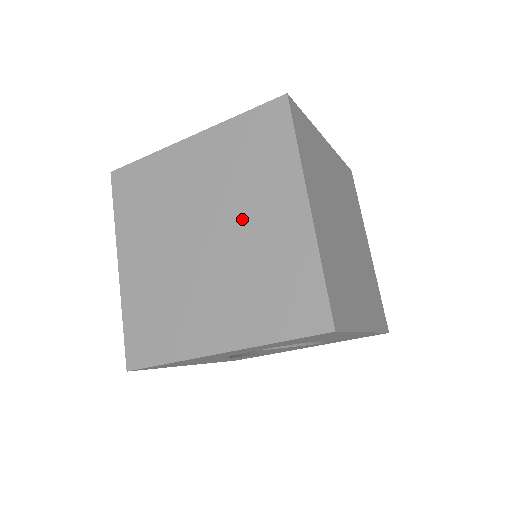
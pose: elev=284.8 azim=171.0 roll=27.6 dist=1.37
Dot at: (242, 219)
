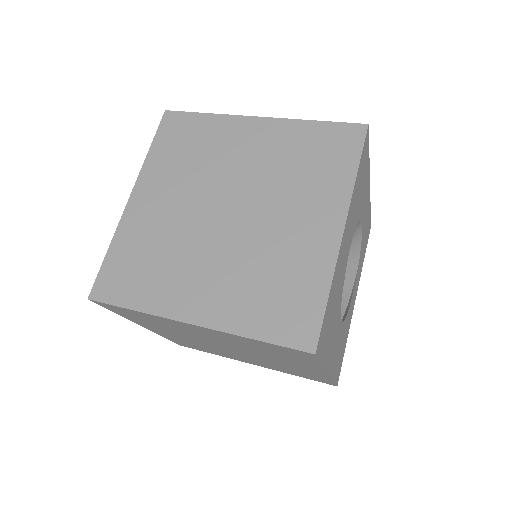
Dot at: (235, 171)
